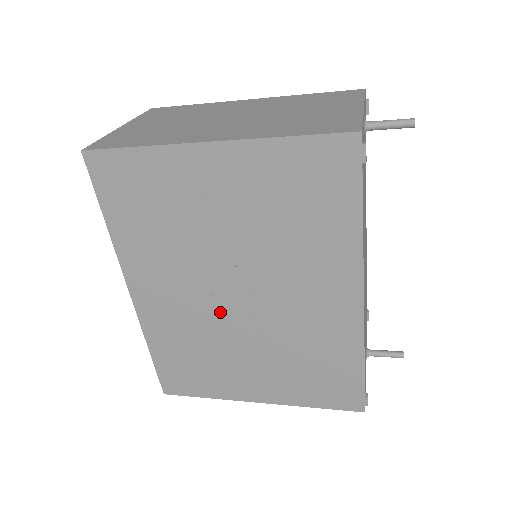
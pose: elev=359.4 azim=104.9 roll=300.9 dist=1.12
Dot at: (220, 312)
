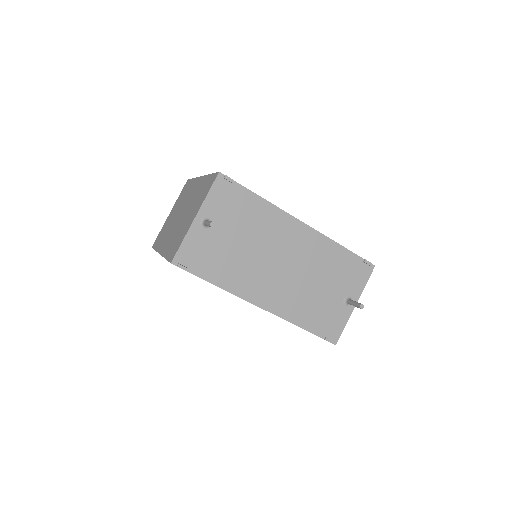
Dot at: occluded
